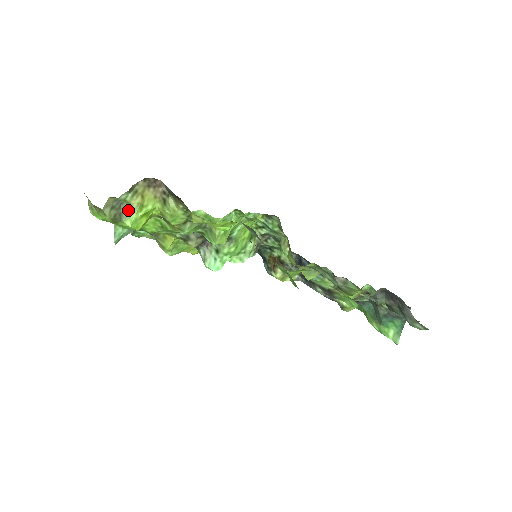
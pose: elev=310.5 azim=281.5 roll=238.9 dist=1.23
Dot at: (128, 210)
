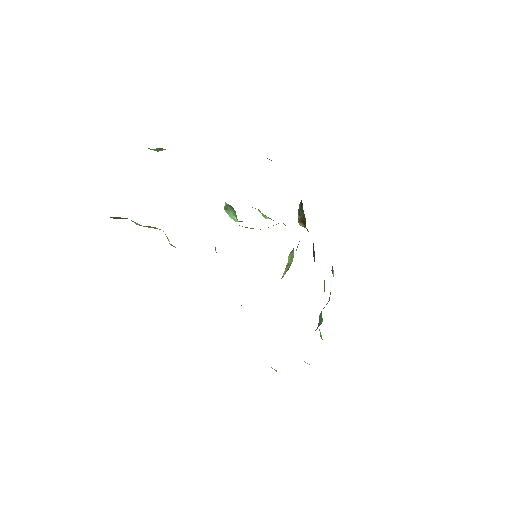
Dot at: occluded
